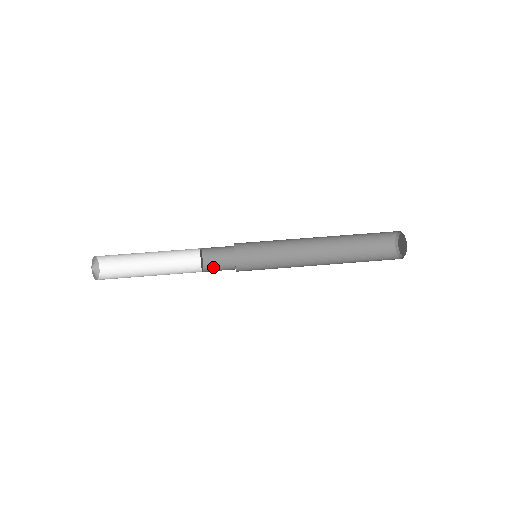
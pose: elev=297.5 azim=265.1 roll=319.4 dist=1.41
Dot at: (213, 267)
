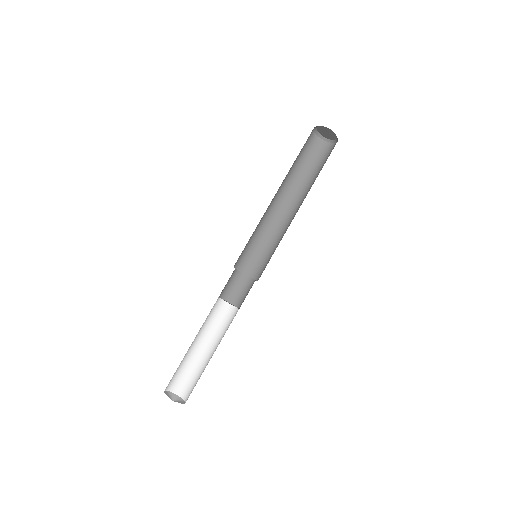
Dot at: (241, 298)
